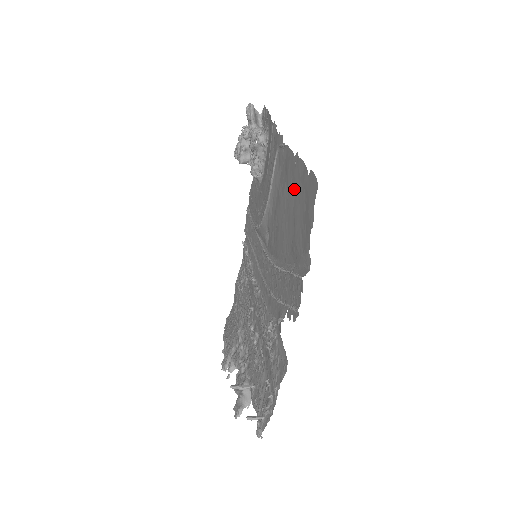
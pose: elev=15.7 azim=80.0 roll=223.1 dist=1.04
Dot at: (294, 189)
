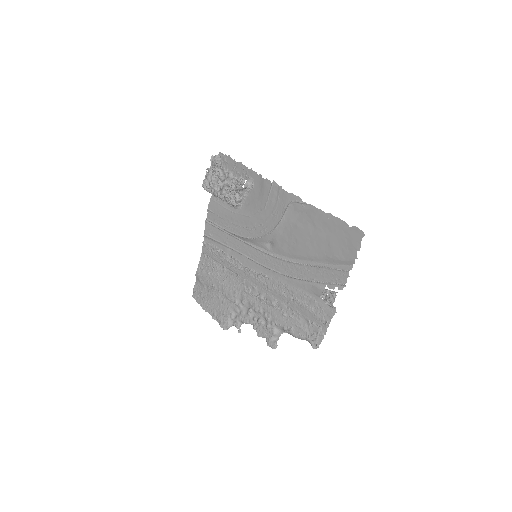
Dot at: (326, 229)
